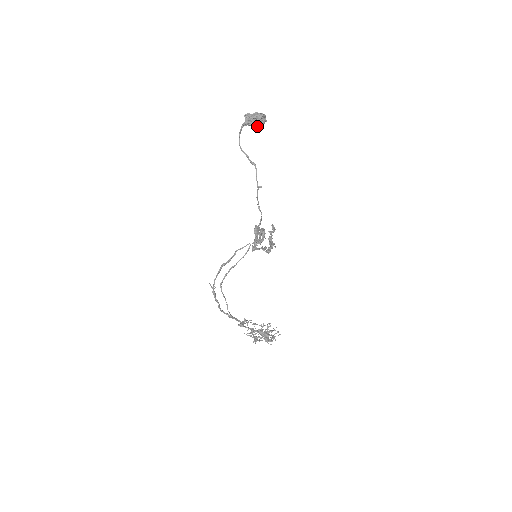
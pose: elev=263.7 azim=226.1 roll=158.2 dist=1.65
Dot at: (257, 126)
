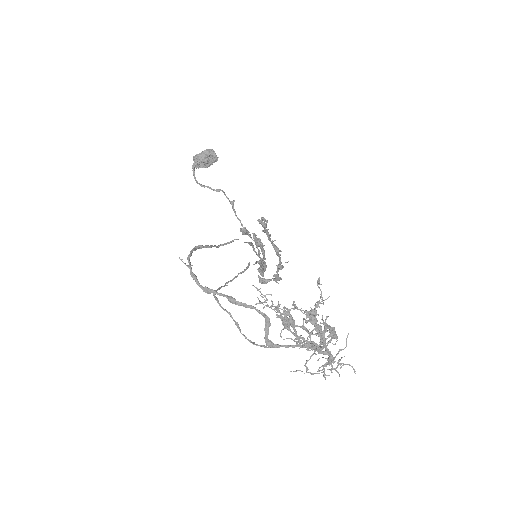
Dot at: (208, 159)
